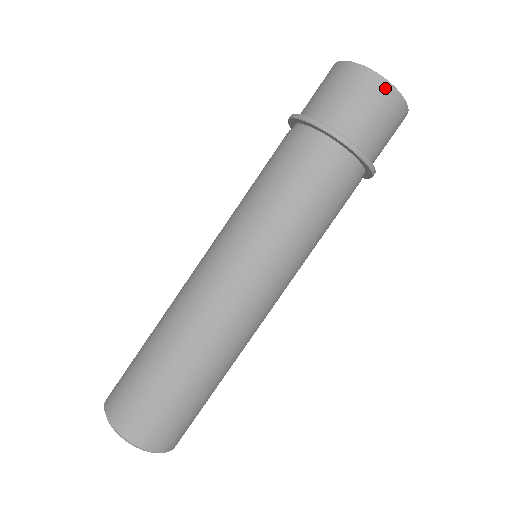
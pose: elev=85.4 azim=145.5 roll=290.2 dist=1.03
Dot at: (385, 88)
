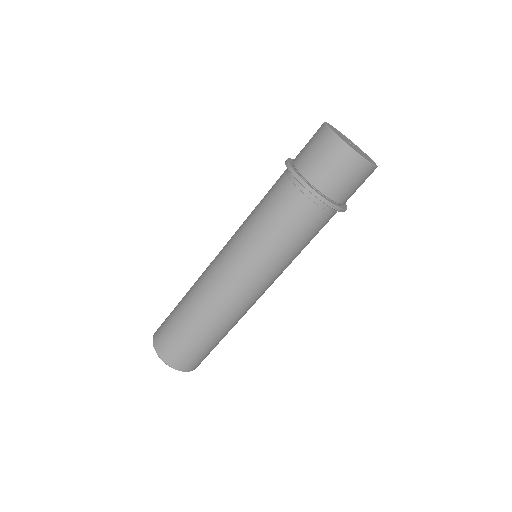
Dot at: (373, 171)
